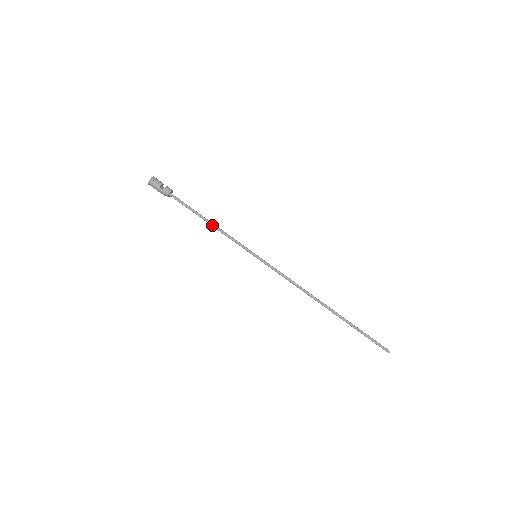
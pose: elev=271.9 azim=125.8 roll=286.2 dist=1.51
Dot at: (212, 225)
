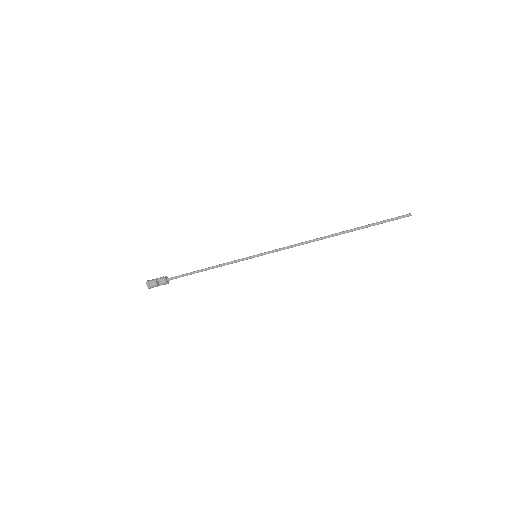
Dot at: occluded
